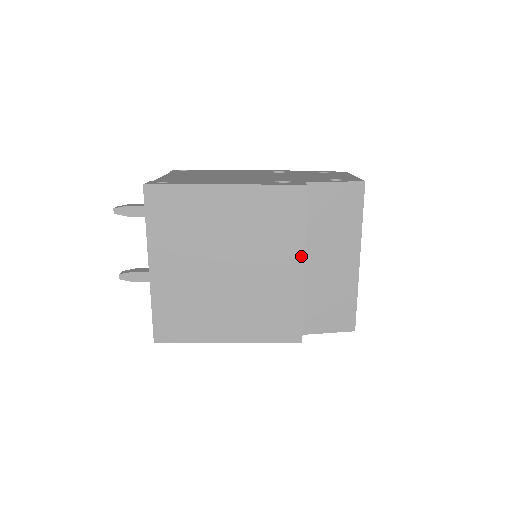
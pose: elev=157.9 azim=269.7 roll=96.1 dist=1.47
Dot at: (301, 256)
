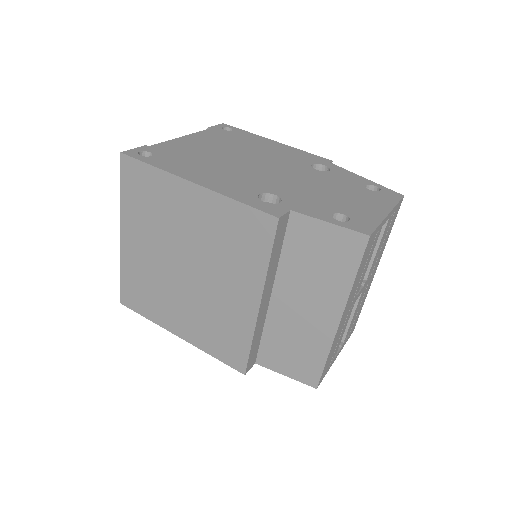
Dot at: (258, 292)
